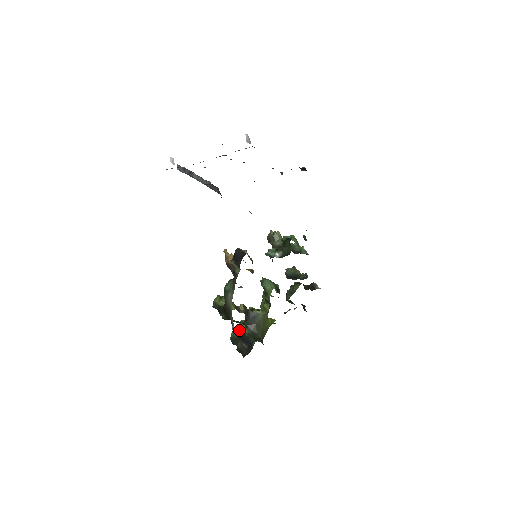
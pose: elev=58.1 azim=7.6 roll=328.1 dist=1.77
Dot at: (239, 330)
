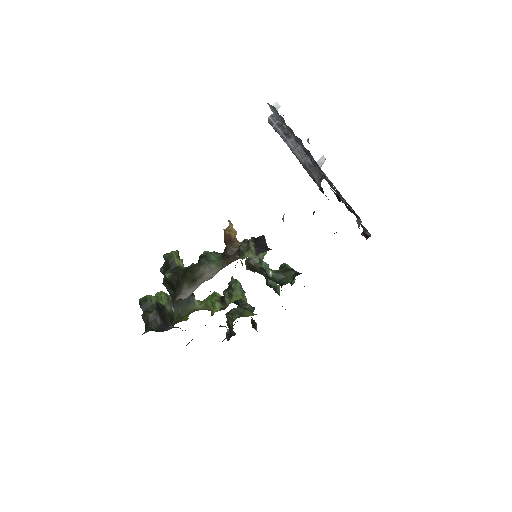
Dot at: occluded
